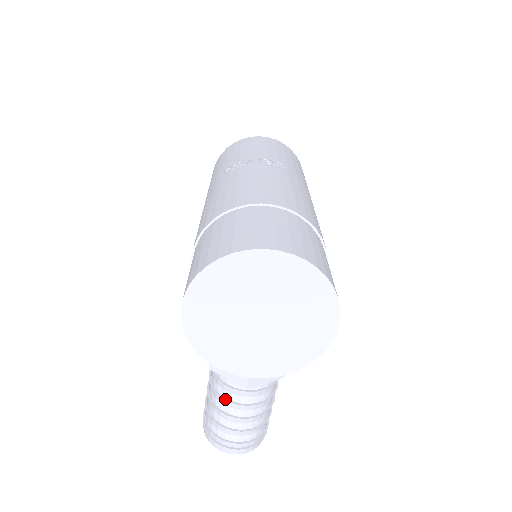
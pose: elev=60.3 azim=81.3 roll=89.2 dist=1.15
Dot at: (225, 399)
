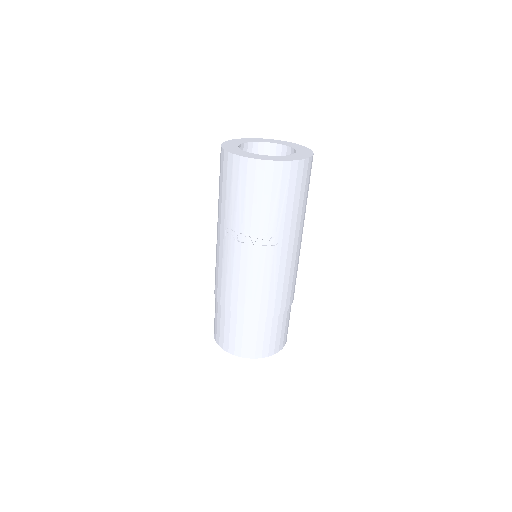
Dot at: occluded
